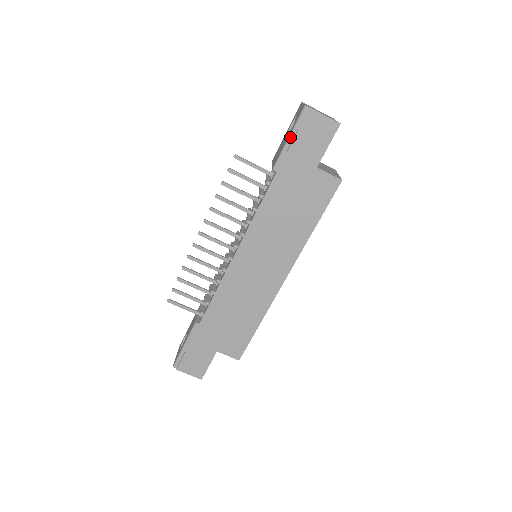
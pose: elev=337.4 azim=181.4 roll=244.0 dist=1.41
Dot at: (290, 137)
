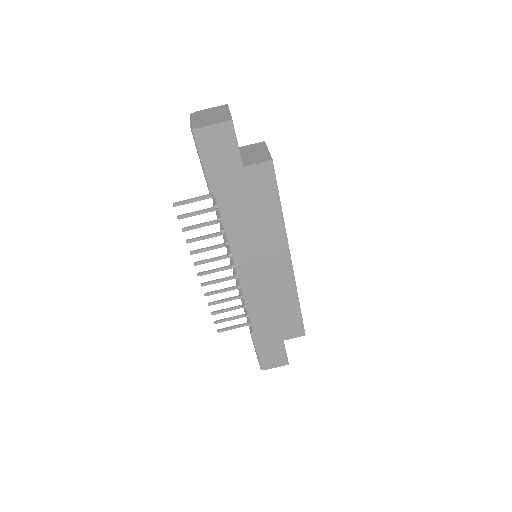
Dot at: (201, 162)
